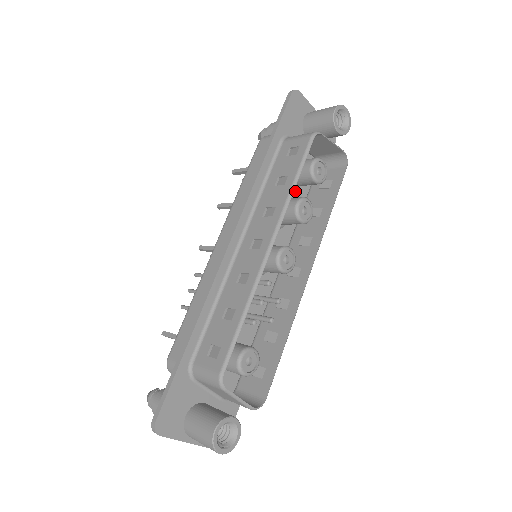
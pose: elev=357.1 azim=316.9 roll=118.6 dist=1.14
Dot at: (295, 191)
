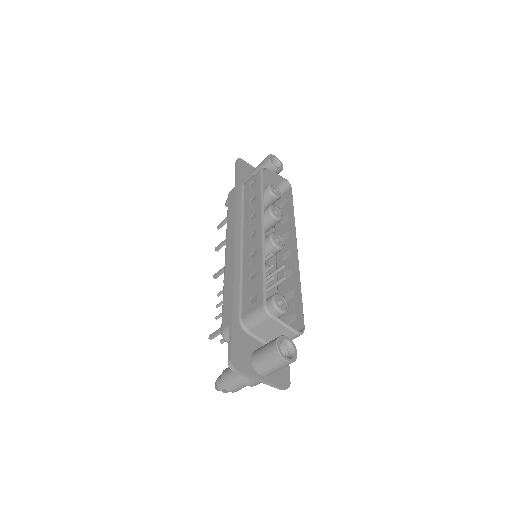
Dot at: occluded
